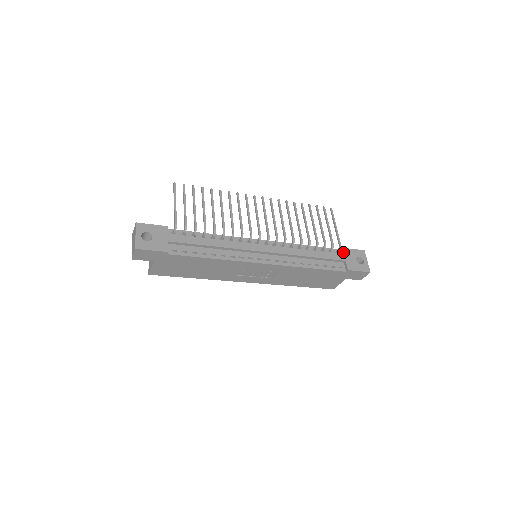
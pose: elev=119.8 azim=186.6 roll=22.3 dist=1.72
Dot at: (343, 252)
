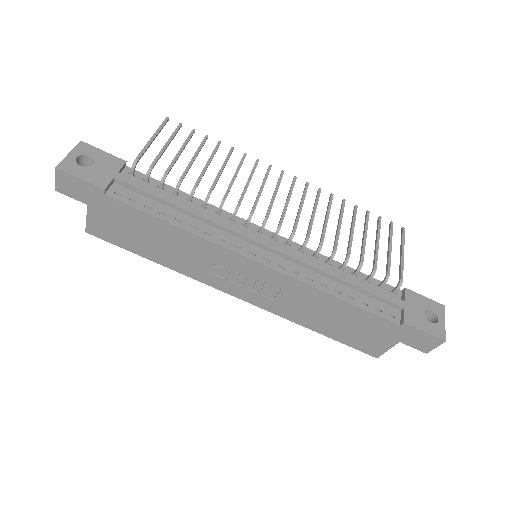
Dot at: (404, 294)
